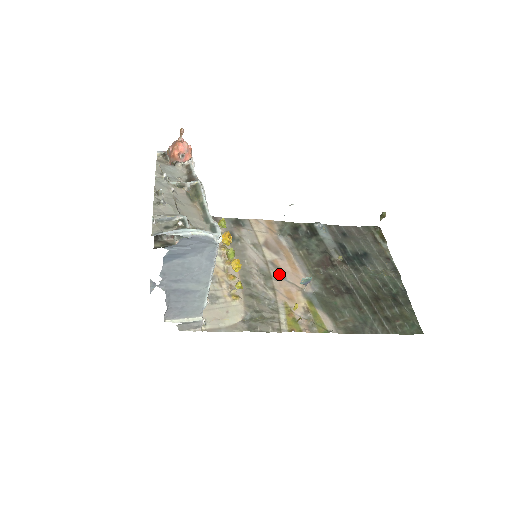
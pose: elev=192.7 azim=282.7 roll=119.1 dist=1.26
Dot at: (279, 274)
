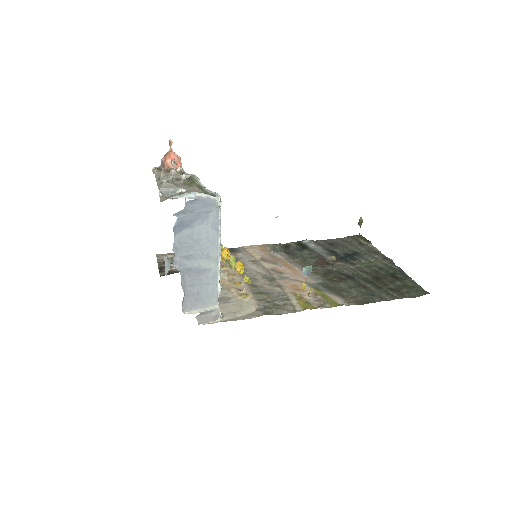
Dot at: (281, 276)
